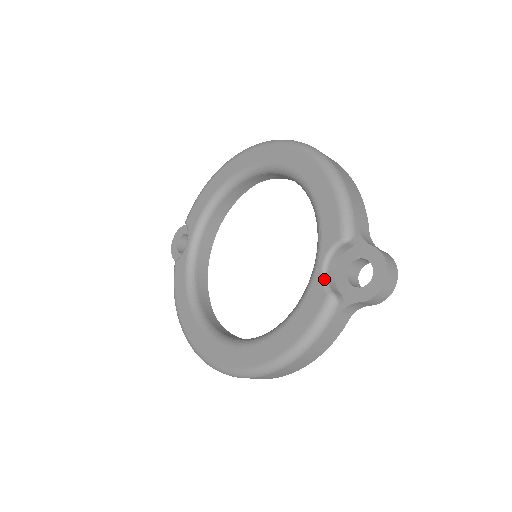
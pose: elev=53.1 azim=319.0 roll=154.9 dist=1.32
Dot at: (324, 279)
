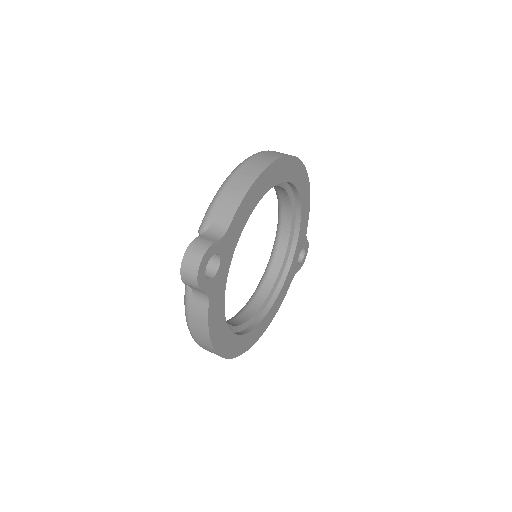
Dot at: occluded
